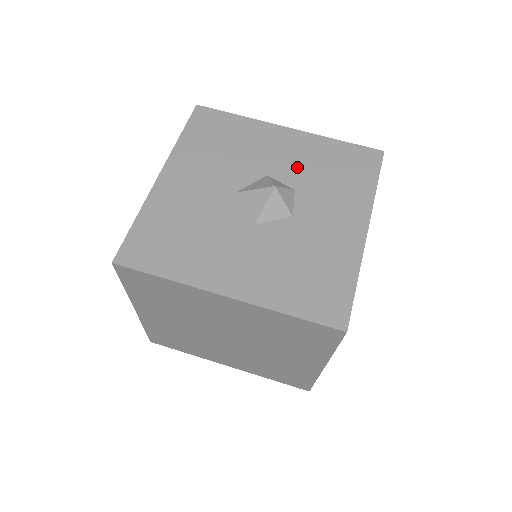
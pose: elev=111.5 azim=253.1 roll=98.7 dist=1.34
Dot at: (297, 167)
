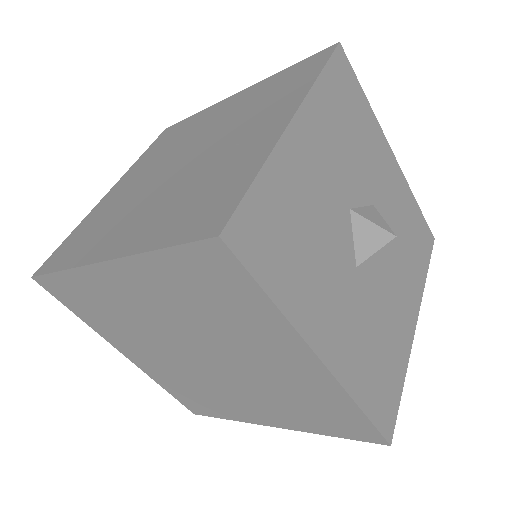
Dot at: (392, 212)
